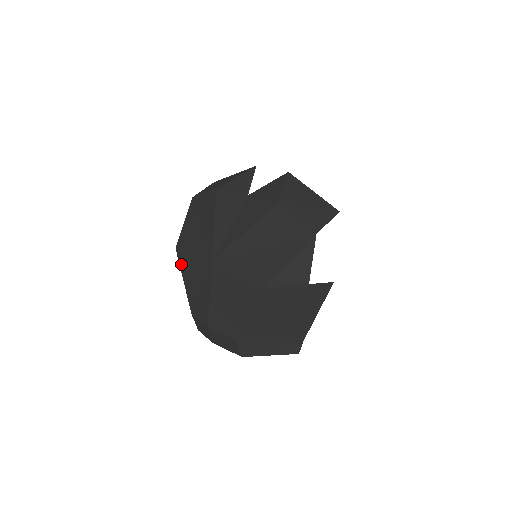
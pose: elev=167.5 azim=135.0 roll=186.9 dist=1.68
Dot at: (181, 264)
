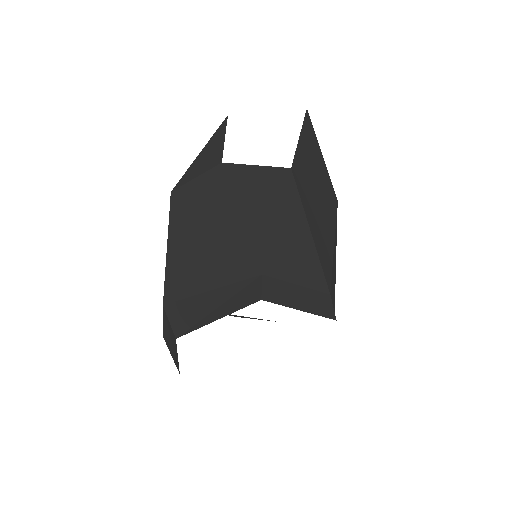
Dot at: occluded
